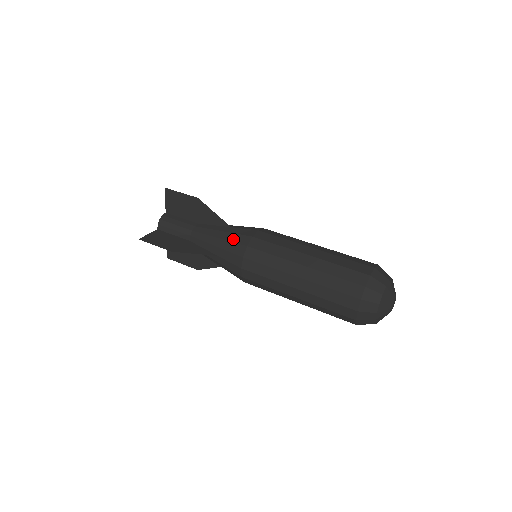
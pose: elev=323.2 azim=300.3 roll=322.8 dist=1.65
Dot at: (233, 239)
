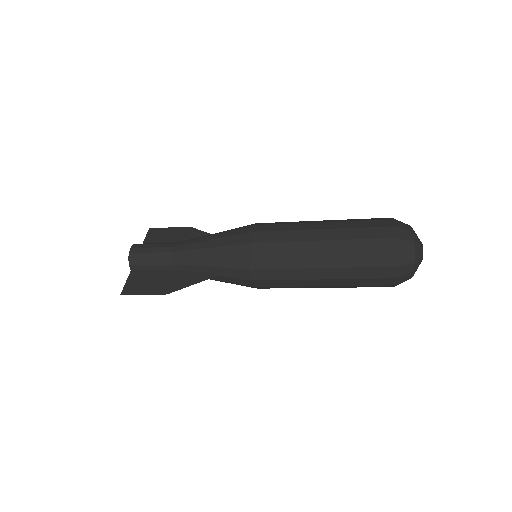
Dot at: occluded
